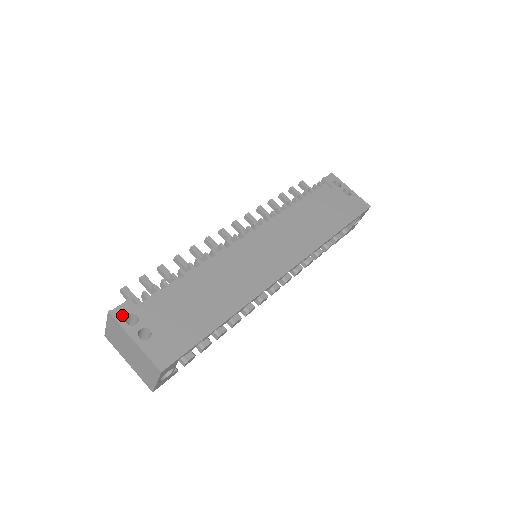
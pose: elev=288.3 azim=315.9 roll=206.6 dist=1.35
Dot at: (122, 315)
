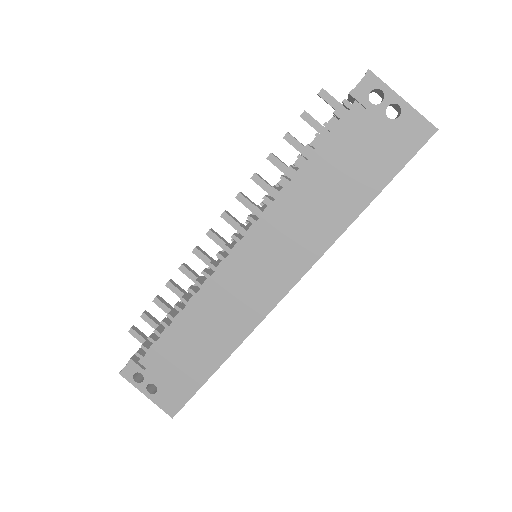
Dot at: (130, 375)
